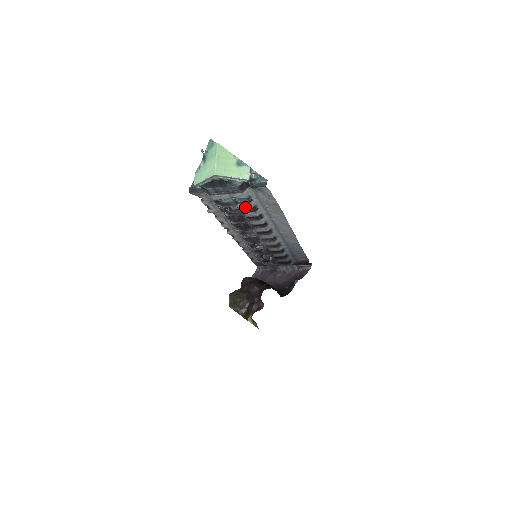
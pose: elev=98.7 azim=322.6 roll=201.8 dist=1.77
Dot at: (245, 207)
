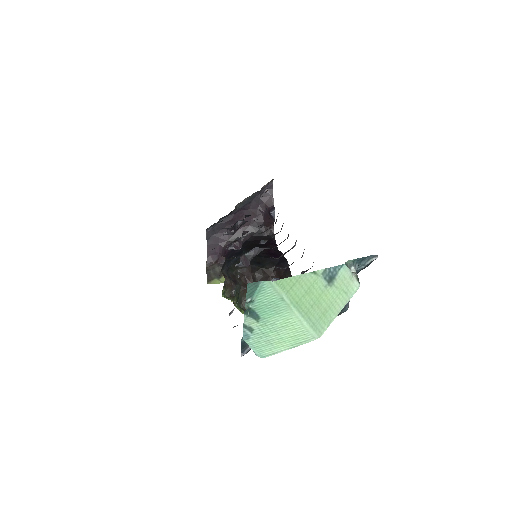
Dot at: occluded
